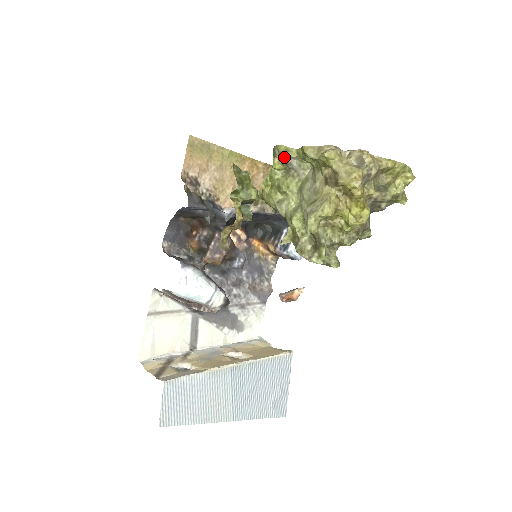
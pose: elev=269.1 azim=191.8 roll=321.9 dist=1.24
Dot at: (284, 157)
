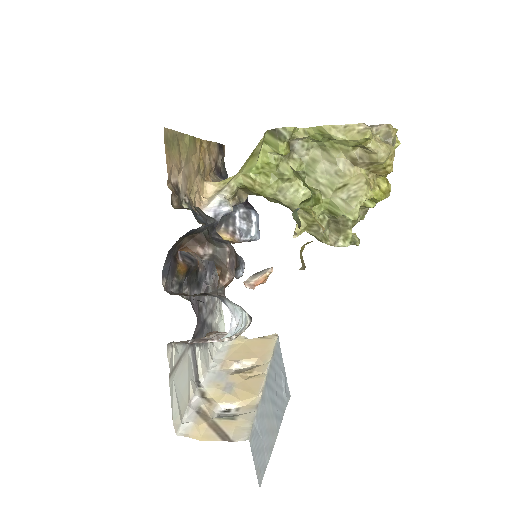
Dot at: (289, 139)
